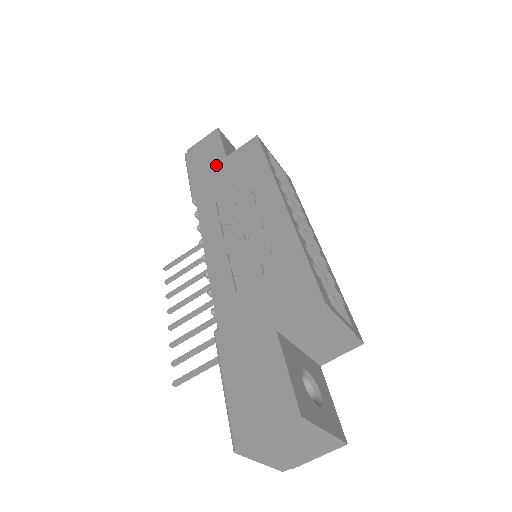
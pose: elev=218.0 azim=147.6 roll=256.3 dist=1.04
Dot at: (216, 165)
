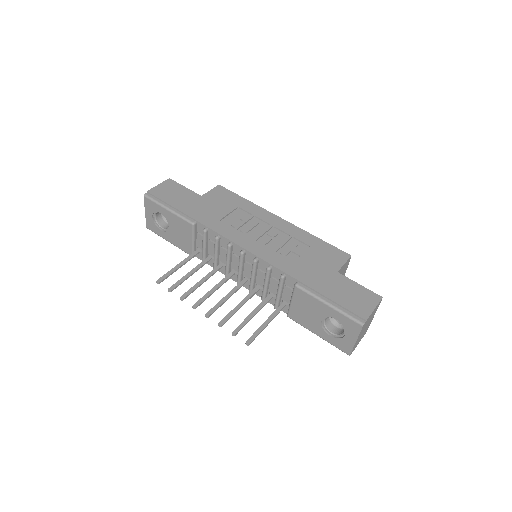
Dot at: (196, 200)
